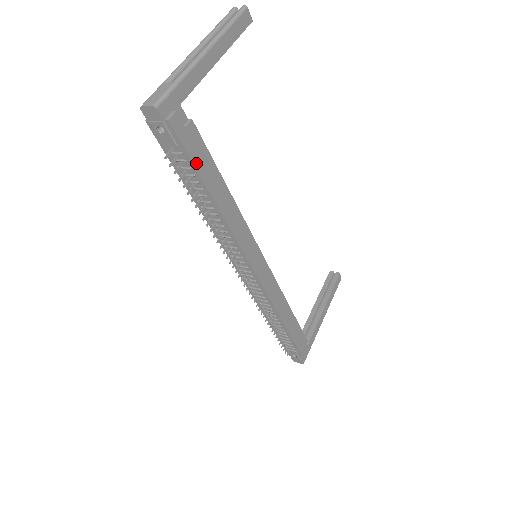
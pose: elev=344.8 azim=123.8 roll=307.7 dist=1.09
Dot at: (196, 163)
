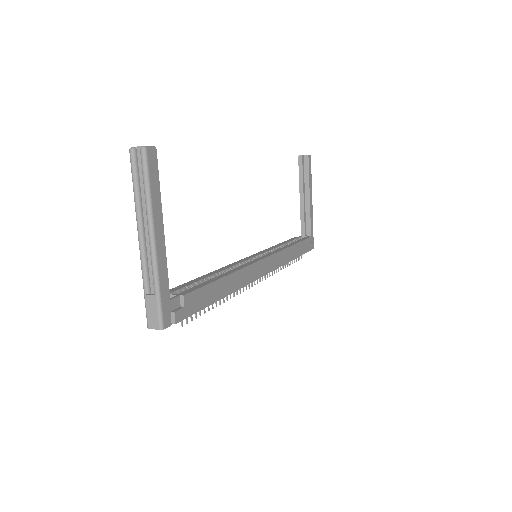
Dot at: (202, 306)
